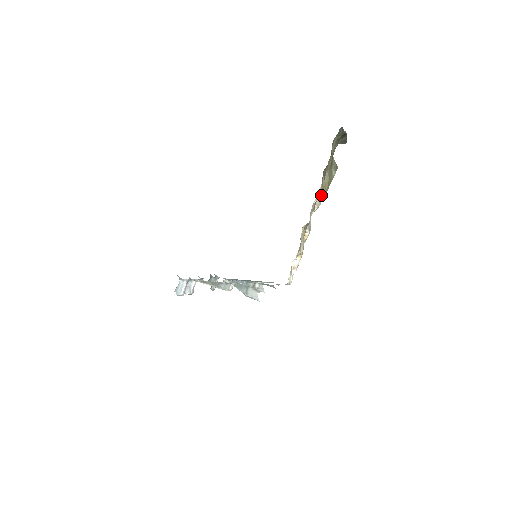
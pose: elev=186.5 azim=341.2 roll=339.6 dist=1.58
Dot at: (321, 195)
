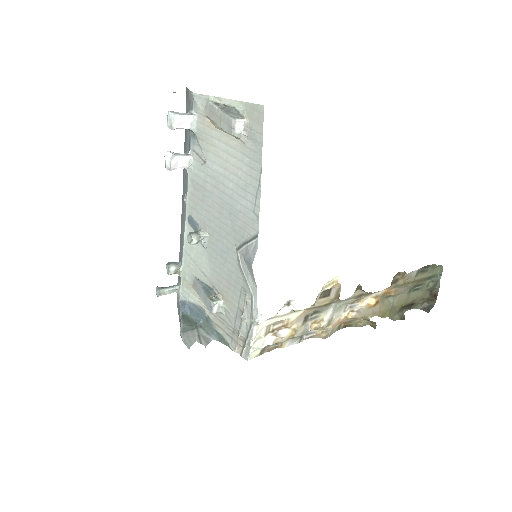
Dot at: (370, 310)
